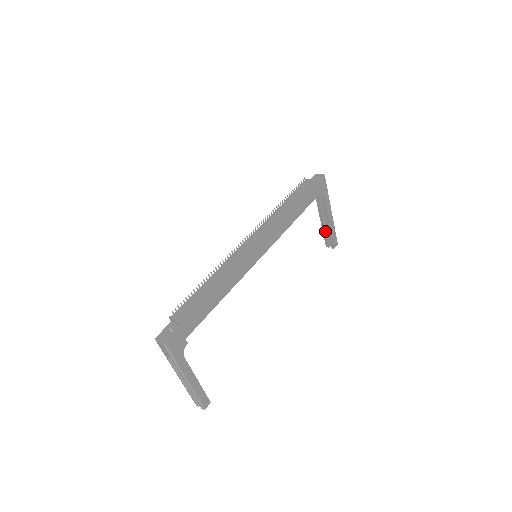
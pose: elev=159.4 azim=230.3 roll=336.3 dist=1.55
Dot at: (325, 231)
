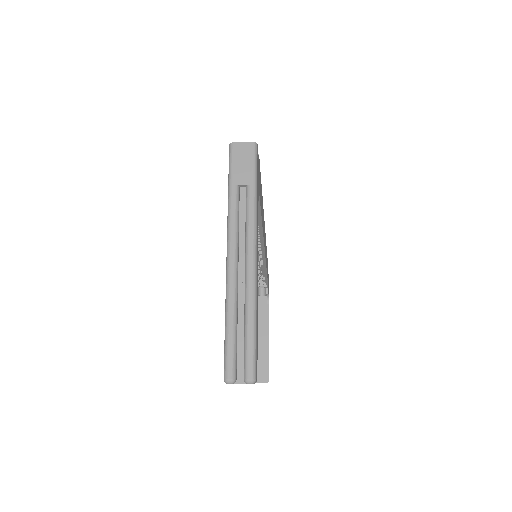
Dot at: (259, 353)
